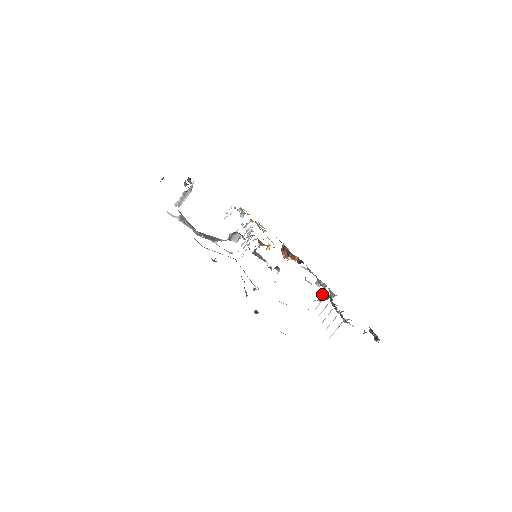
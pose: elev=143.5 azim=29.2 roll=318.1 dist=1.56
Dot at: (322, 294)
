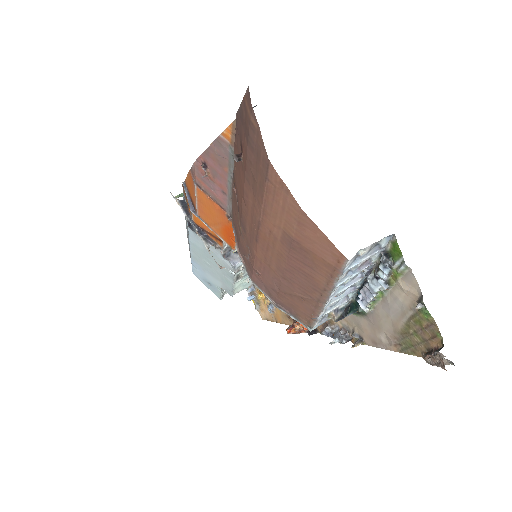
Dot at: (342, 306)
